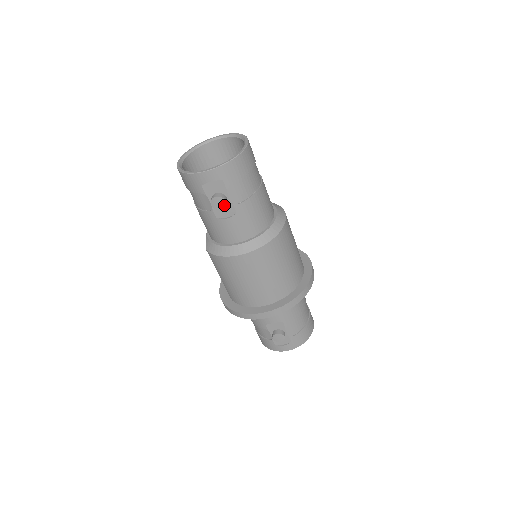
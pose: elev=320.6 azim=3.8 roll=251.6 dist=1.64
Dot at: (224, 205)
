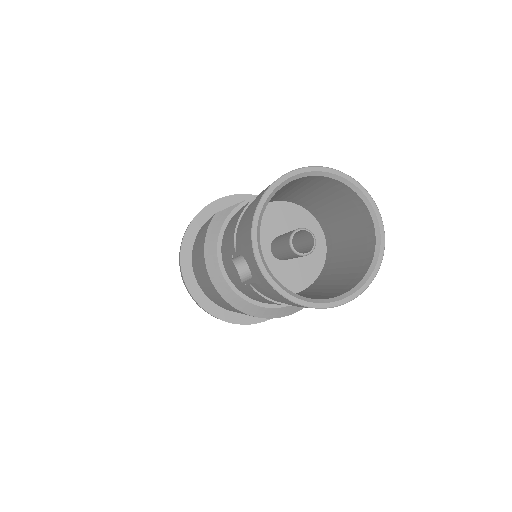
Dot at: (237, 279)
